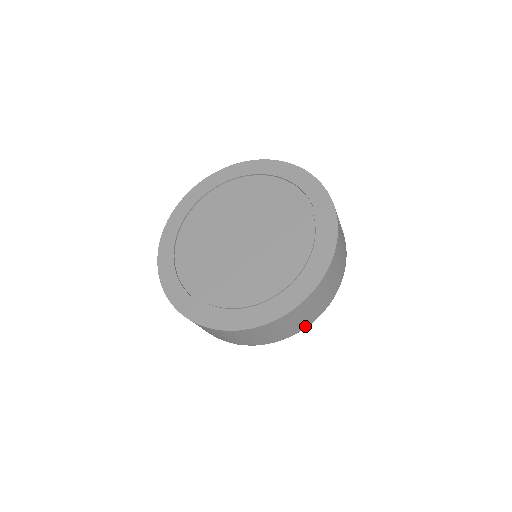
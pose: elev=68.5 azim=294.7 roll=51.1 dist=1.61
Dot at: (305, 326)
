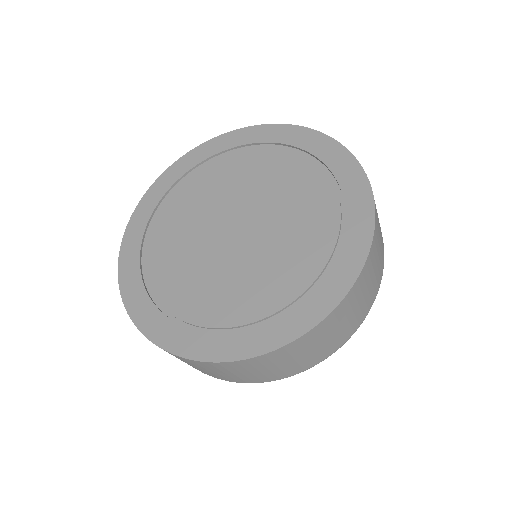
Dot at: (375, 294)
